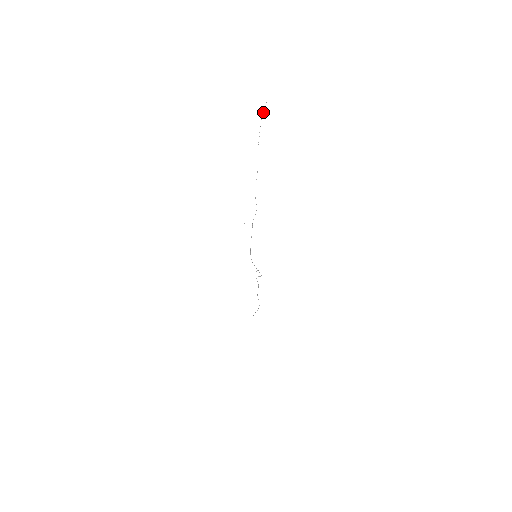
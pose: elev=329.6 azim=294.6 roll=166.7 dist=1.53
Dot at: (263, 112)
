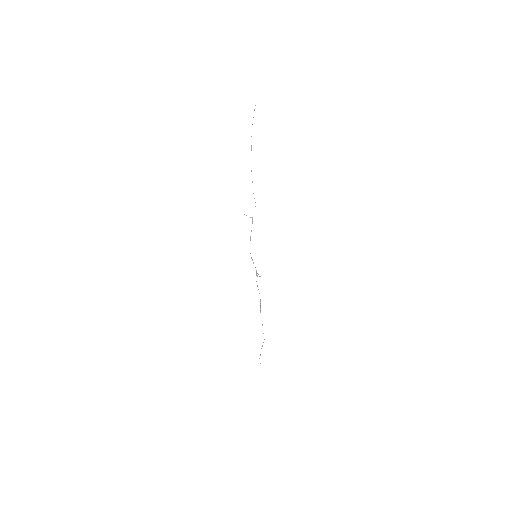
Dot at: occluded
